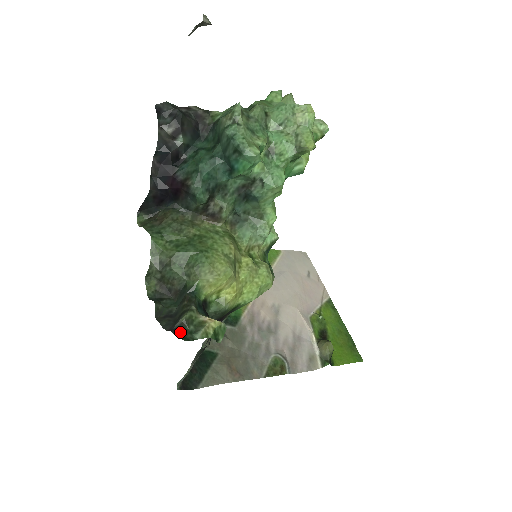
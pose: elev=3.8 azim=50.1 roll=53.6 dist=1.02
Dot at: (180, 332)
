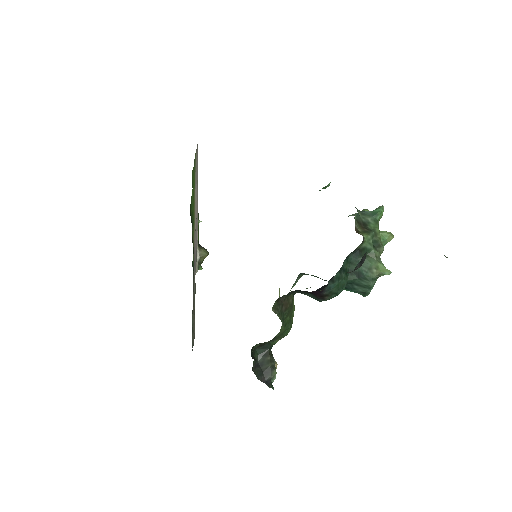
Dot at: (271, 384)
